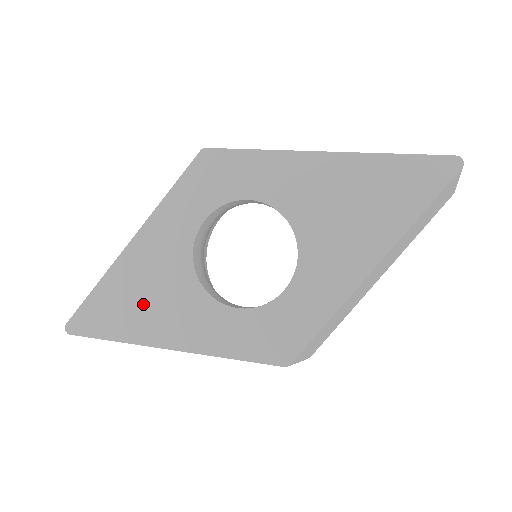
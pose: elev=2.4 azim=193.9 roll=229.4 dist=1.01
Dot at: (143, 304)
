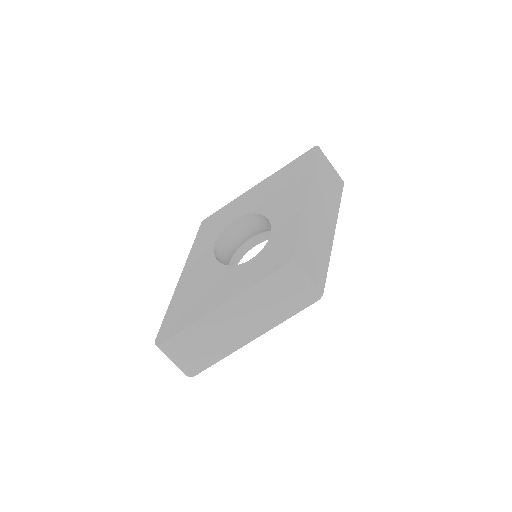
Dot at: (198, 297)
